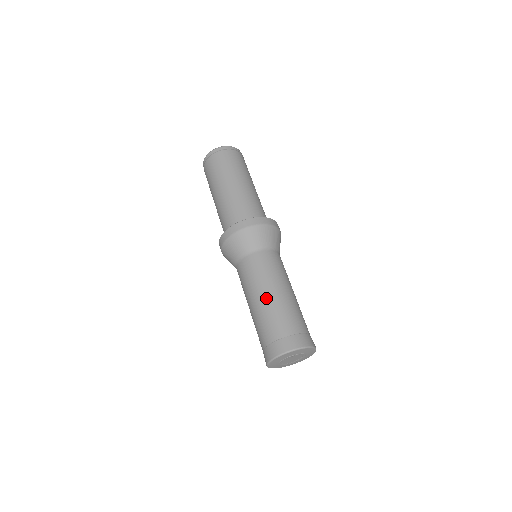
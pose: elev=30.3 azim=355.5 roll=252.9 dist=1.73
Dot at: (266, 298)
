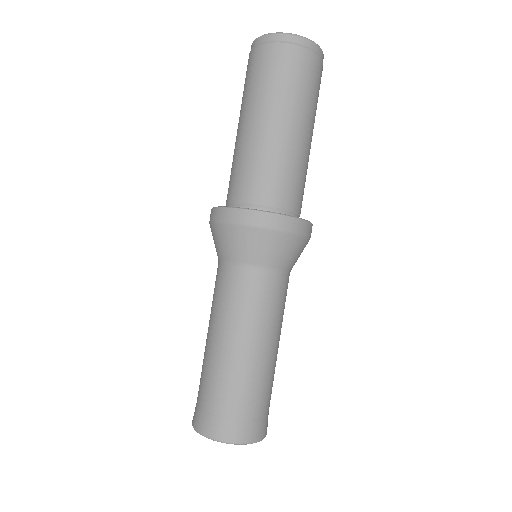
Dot at: (229, 349)
